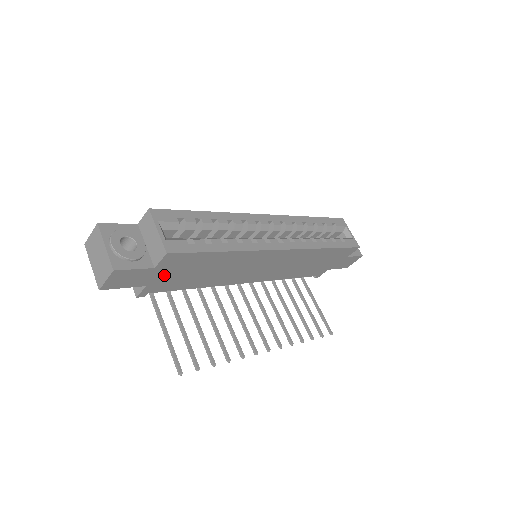
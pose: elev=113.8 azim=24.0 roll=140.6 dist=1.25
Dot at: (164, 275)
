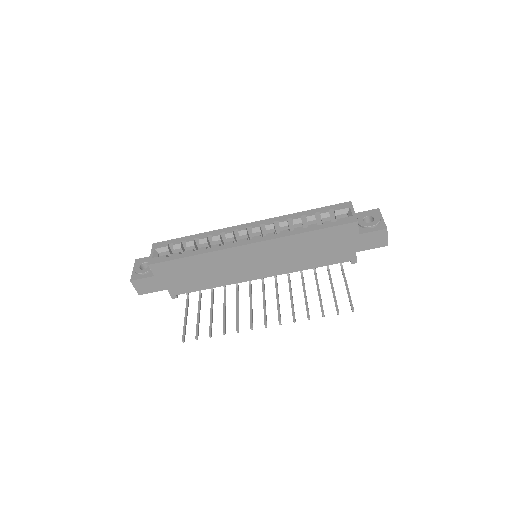
Dot at: (169, 280)
